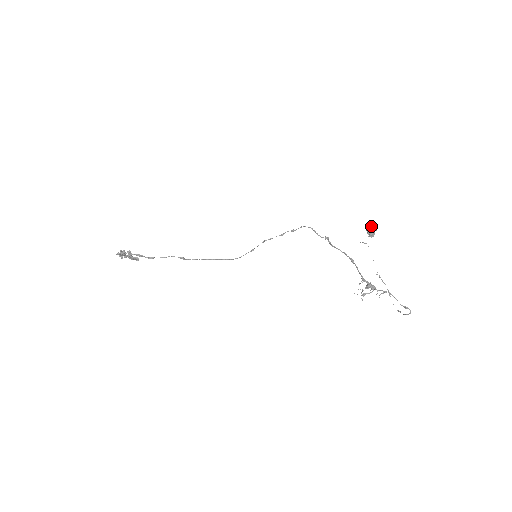
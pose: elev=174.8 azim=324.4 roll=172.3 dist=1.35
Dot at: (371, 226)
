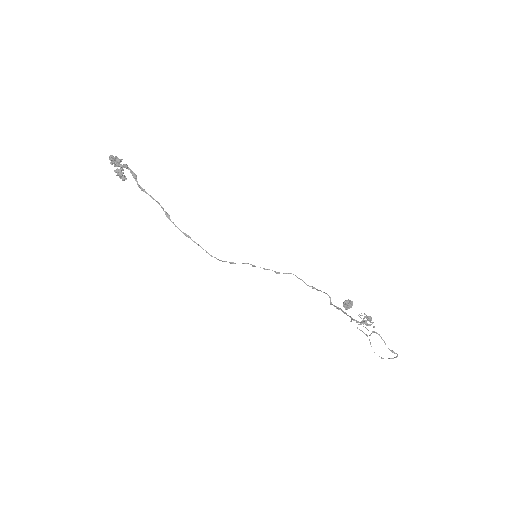
Dot at: (349, 300)
